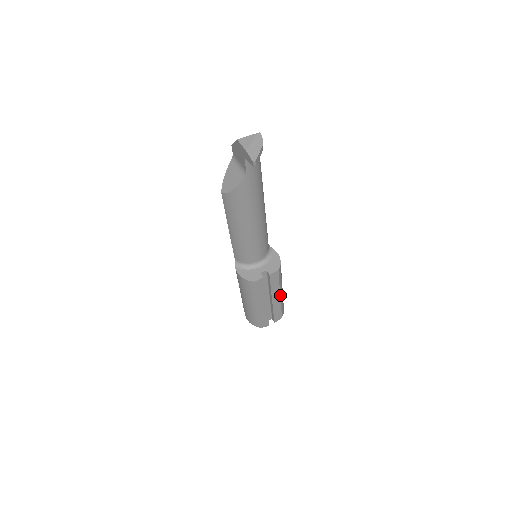
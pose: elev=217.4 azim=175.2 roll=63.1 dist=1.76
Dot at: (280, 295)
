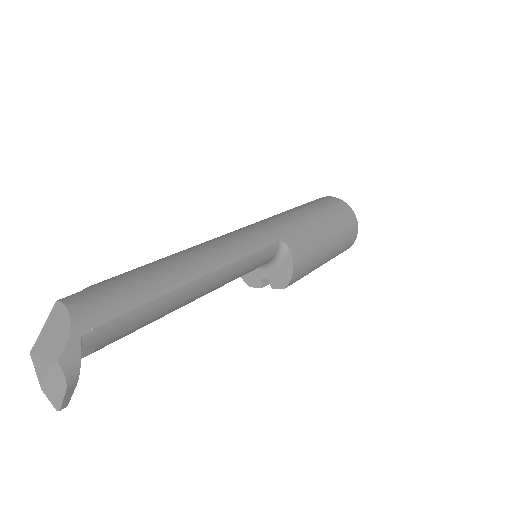
Dot at: (320, 265)
